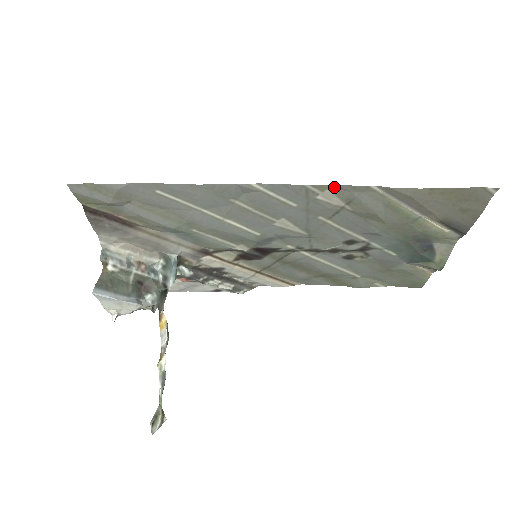
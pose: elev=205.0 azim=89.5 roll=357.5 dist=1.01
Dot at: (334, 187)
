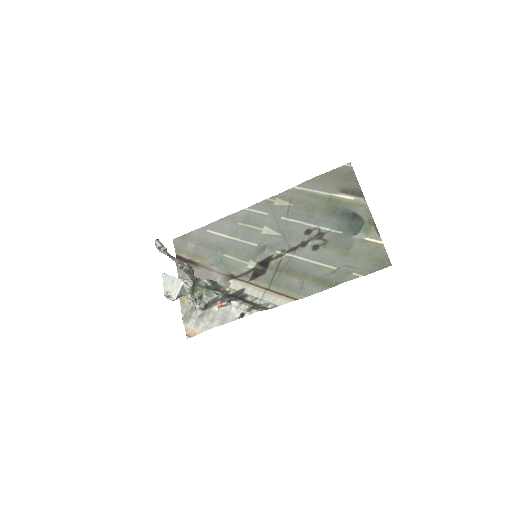
Dot at: (279, 196)
